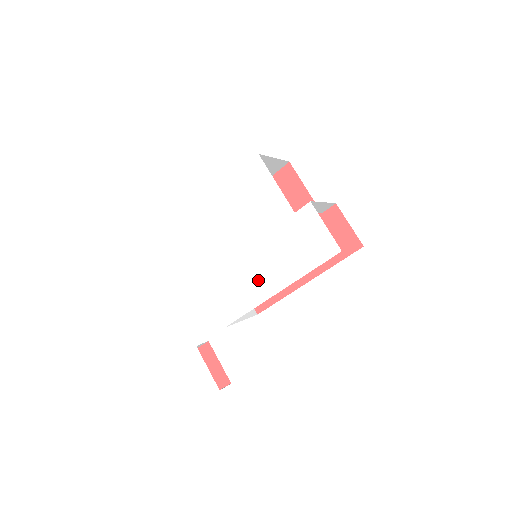
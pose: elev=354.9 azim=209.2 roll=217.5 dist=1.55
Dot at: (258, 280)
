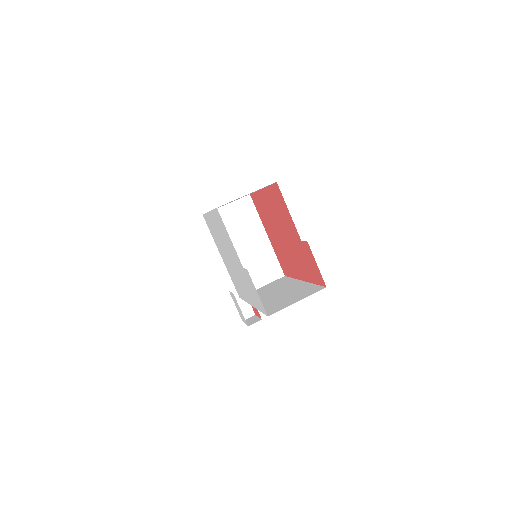
Dot at: (242, 289)
